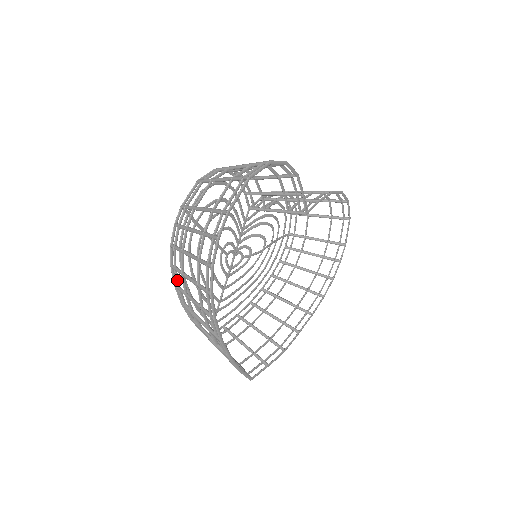
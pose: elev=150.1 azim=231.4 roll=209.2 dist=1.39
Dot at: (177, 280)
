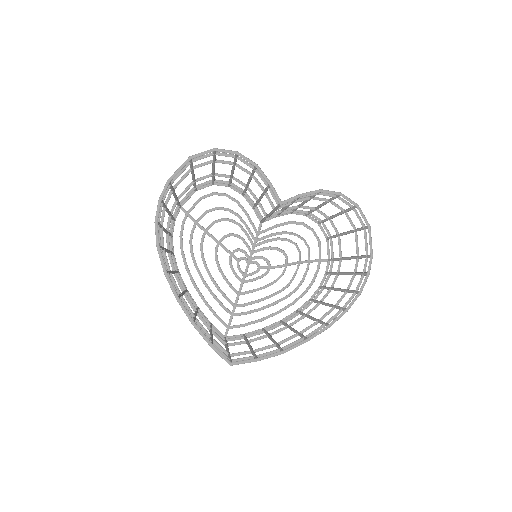
Dot at: (174, 264)
